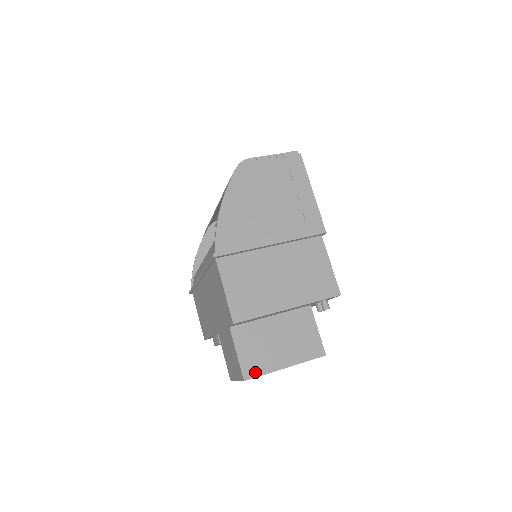
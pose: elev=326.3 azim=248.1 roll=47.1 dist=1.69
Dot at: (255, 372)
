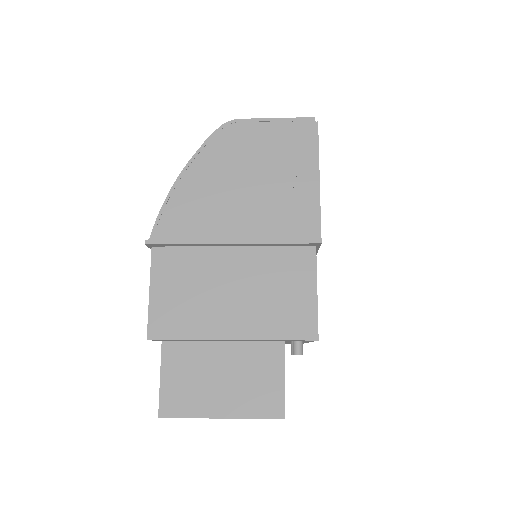
Dot at: (176, 410)
